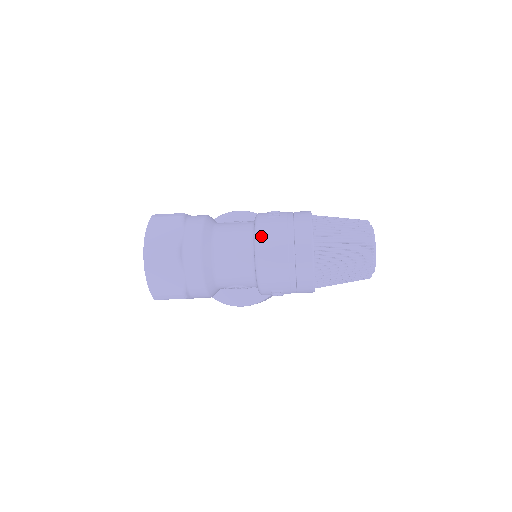
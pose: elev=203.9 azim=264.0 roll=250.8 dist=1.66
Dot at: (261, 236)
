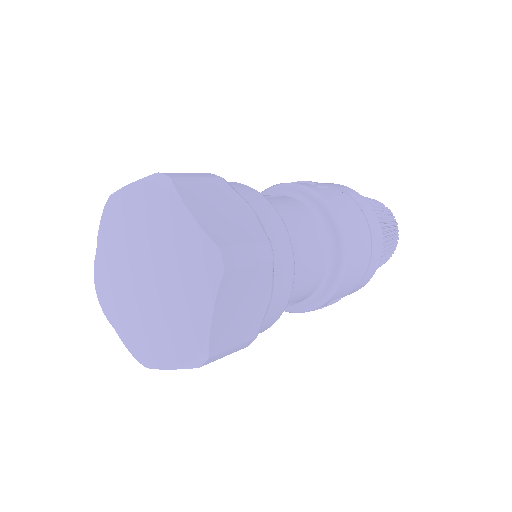
Dot at: (340, 214)
